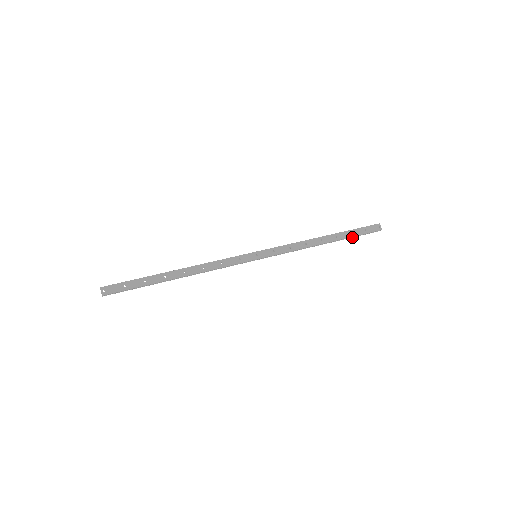
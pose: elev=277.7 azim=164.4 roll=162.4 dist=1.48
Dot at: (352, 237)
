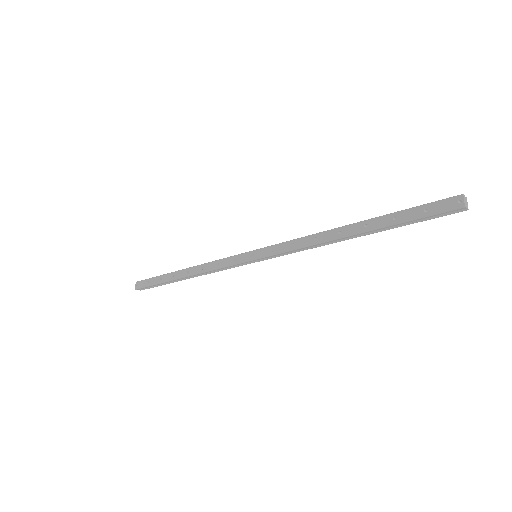
Dot at: (404, 225)
